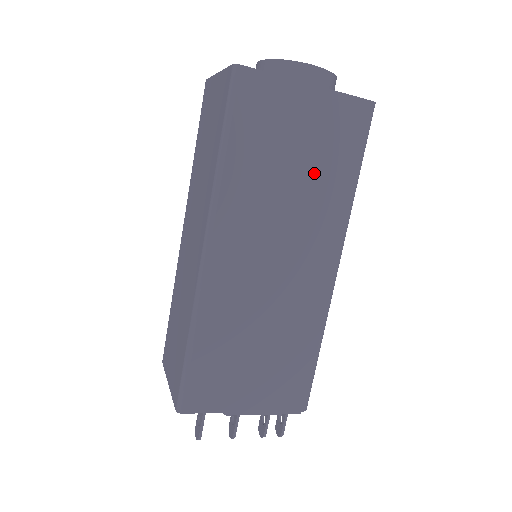
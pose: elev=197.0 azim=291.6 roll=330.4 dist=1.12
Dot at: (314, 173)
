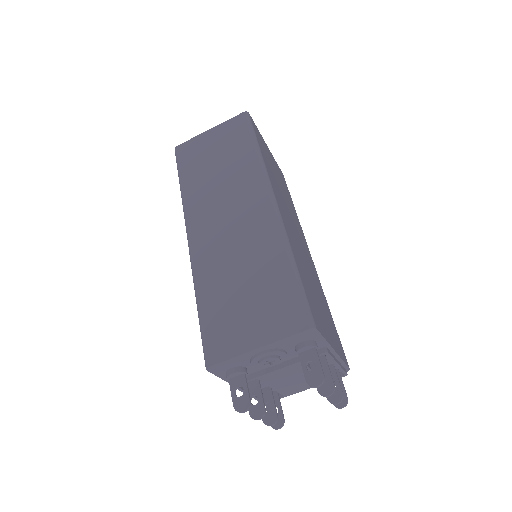
Dot at: (285, 192)
